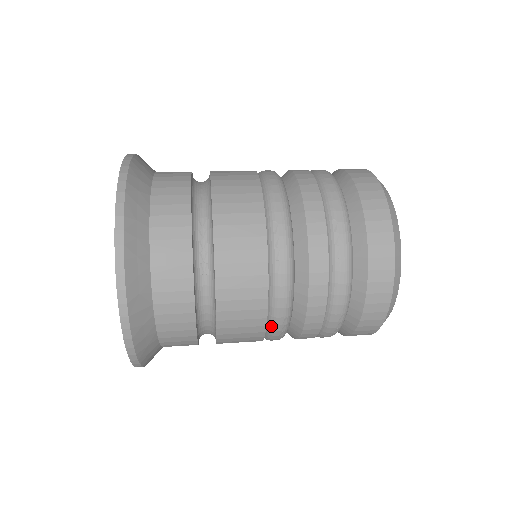
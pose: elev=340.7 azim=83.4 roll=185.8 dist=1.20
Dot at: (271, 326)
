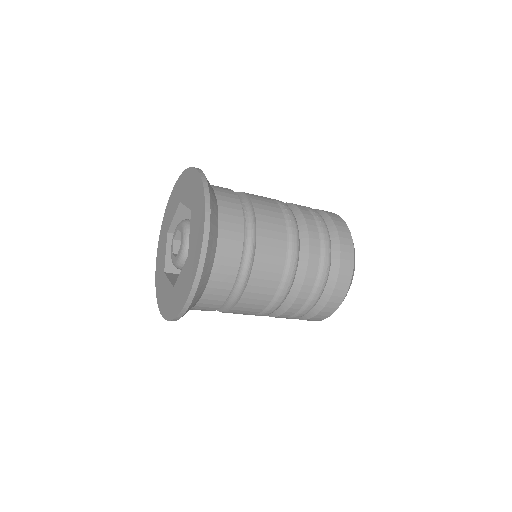
Dot at: (286, 269)
